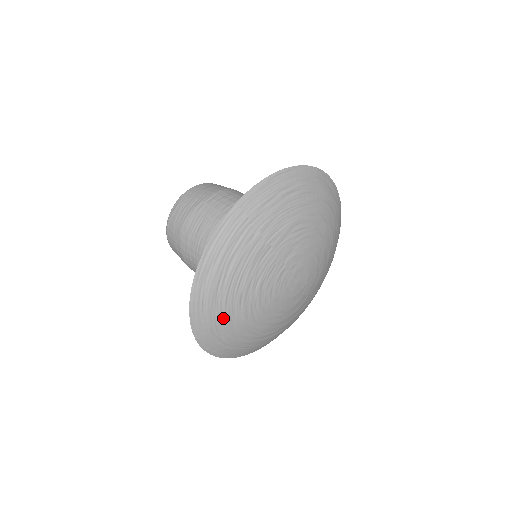
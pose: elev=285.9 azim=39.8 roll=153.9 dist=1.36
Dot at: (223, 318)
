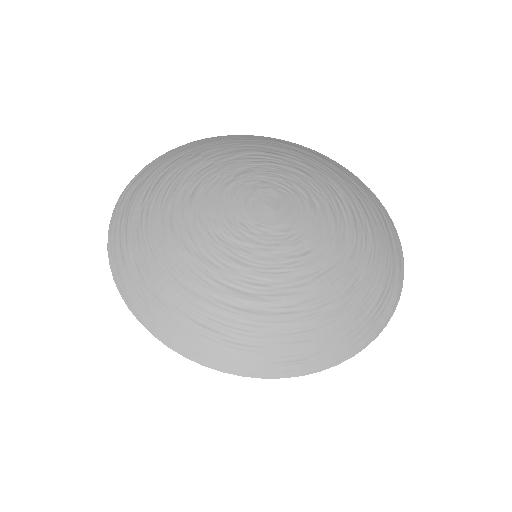
Dot at: (147, 237)
